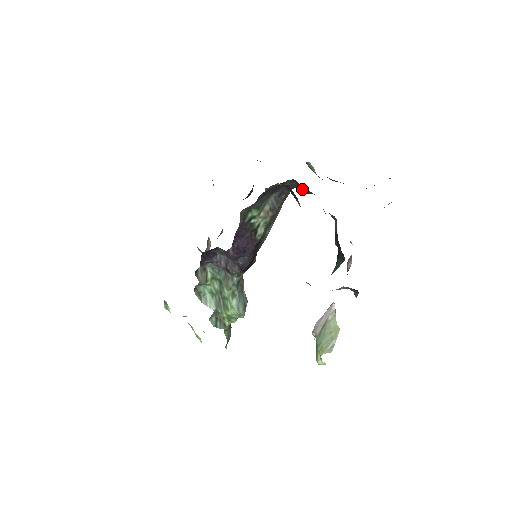
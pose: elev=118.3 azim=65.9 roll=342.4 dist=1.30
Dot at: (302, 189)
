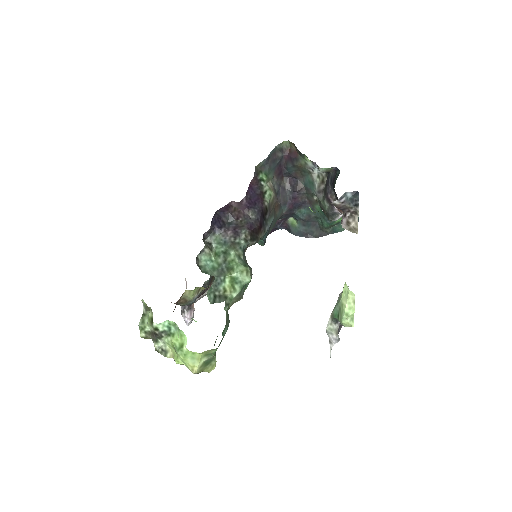
Dot at: (294, 188)
